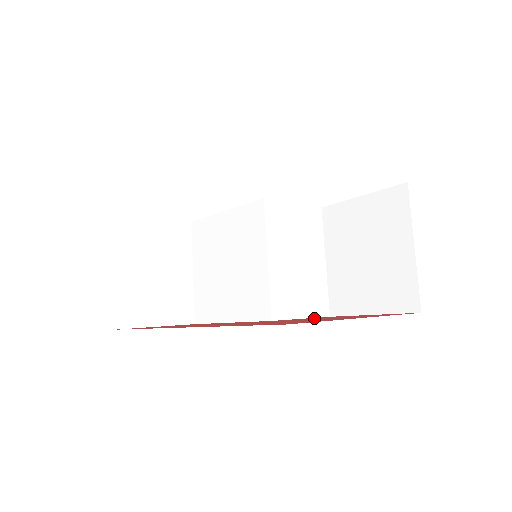
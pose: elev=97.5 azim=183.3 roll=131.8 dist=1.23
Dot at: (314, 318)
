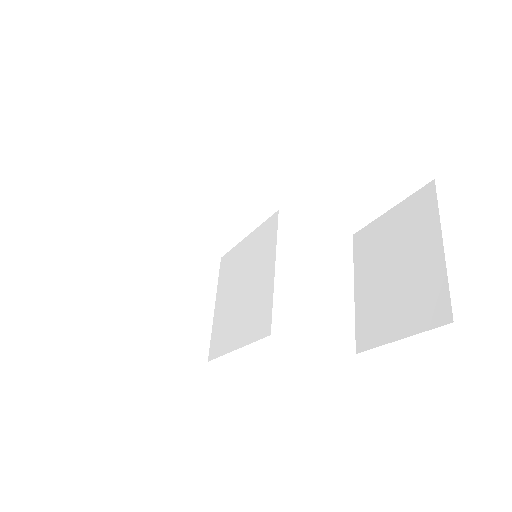
Dot at: occluded
